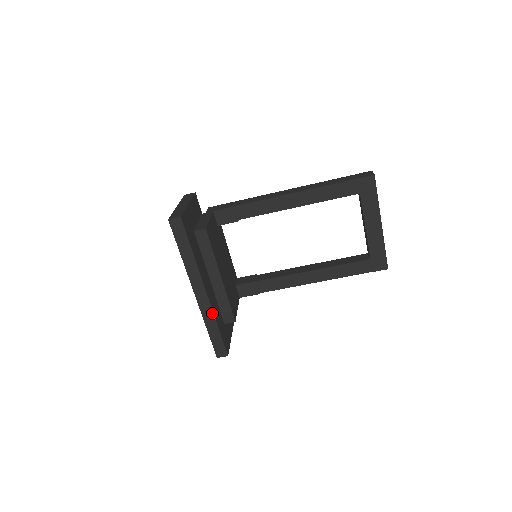
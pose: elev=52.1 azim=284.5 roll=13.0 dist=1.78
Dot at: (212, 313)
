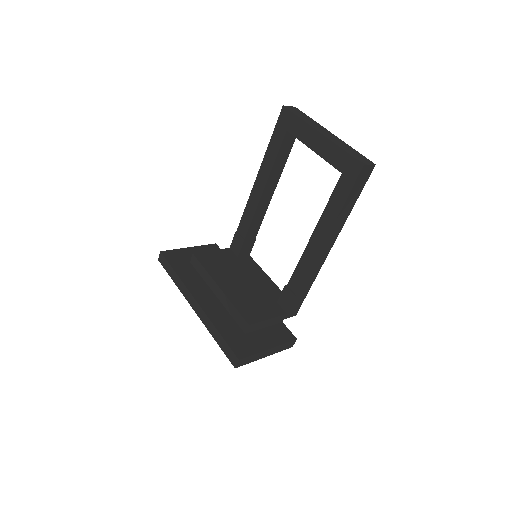
Dot at: (208, 319)
